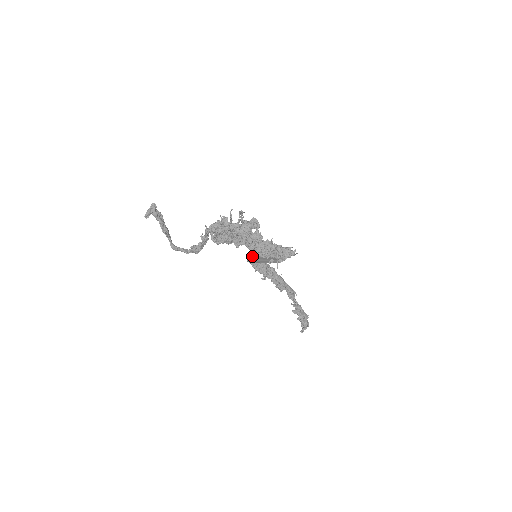
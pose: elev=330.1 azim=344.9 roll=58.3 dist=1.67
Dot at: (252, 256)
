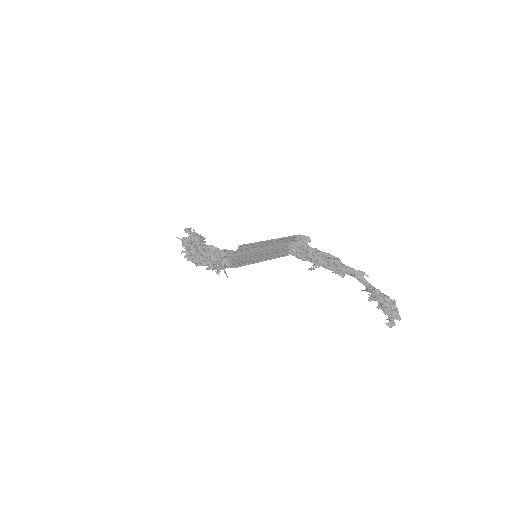
Dot at: occluded
